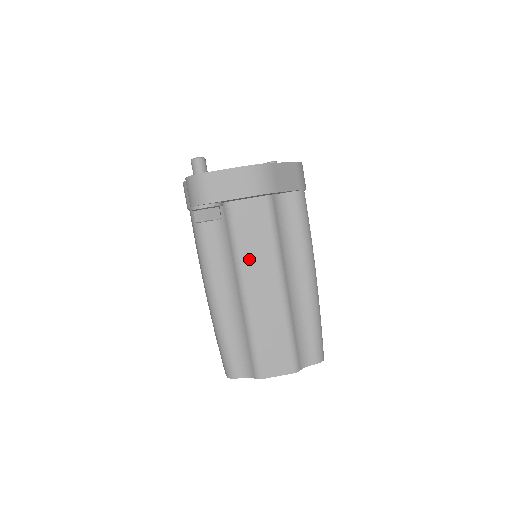
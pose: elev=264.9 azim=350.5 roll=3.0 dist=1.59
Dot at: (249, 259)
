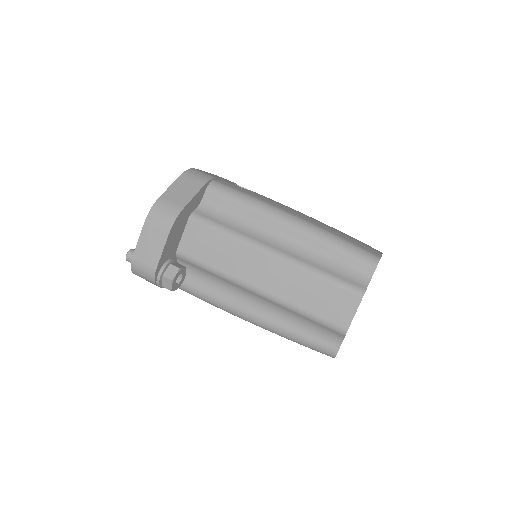
Dot at: (231, 267)
